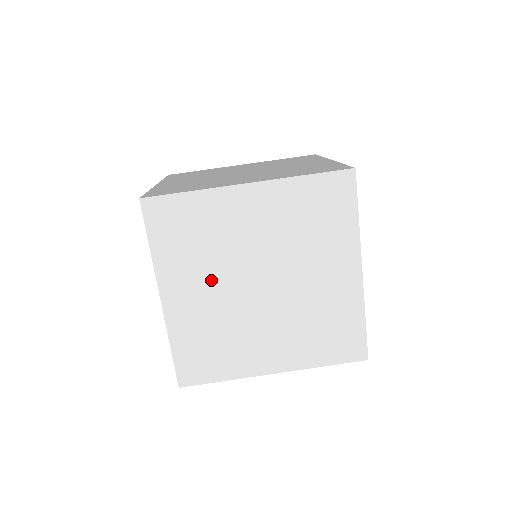
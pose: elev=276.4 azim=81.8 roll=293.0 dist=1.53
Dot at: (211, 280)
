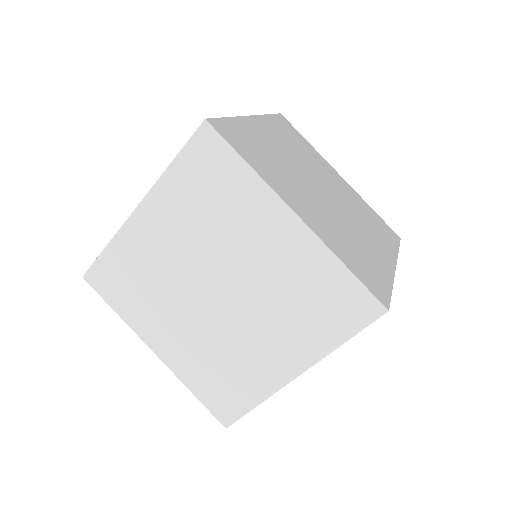
Dot at: occluded
